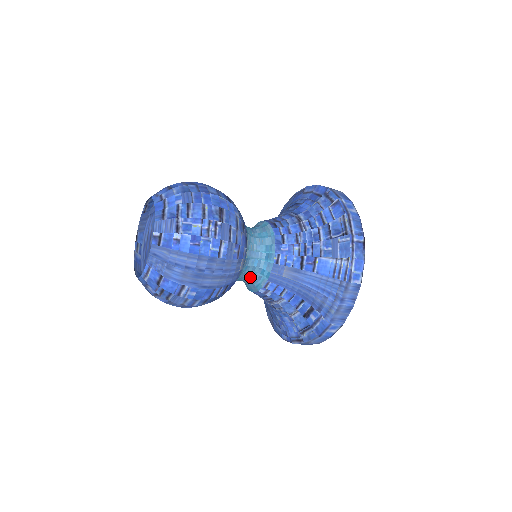
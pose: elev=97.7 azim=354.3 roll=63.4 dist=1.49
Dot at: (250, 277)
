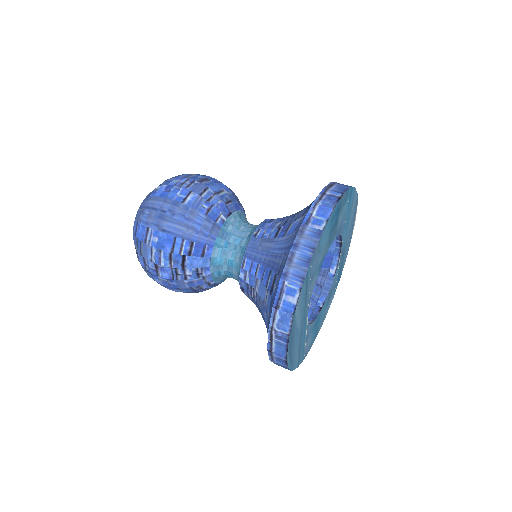
Dot at: (233, 260)
